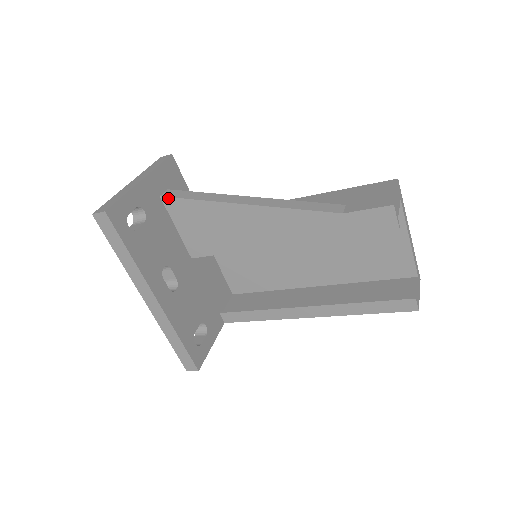
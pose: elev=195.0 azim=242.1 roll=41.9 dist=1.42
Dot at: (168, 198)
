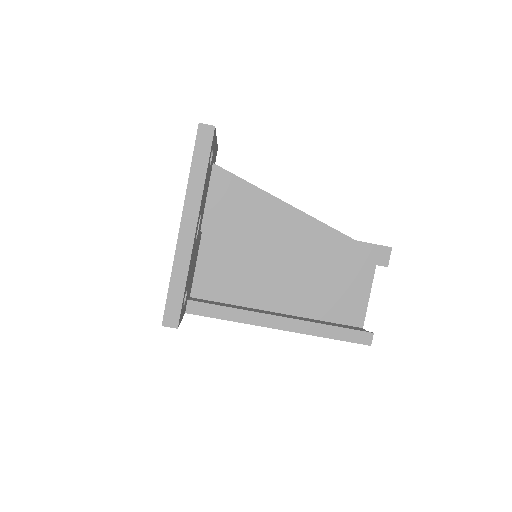
Dot at: (220, 168)
